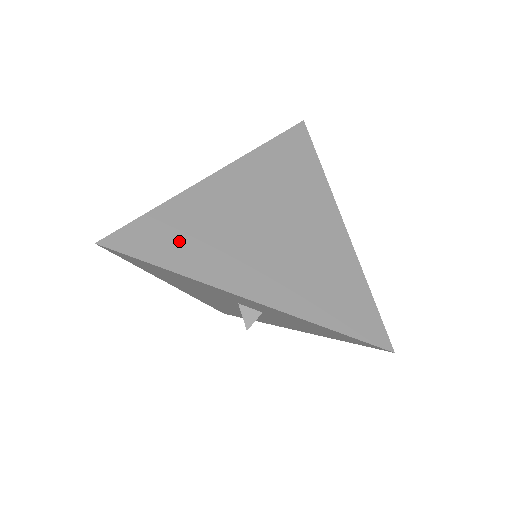
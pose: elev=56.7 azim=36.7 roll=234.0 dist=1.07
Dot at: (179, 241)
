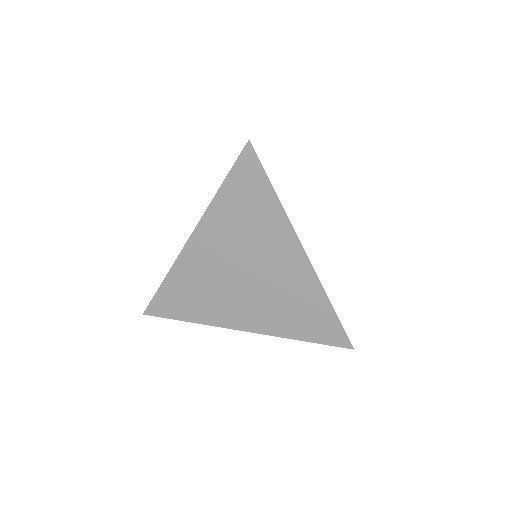
Dot at: (187, 302)
